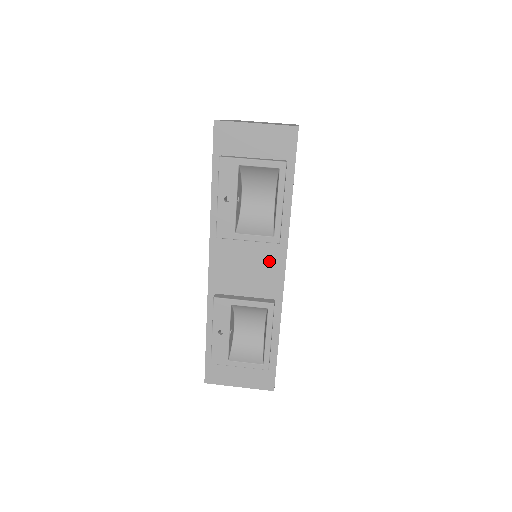
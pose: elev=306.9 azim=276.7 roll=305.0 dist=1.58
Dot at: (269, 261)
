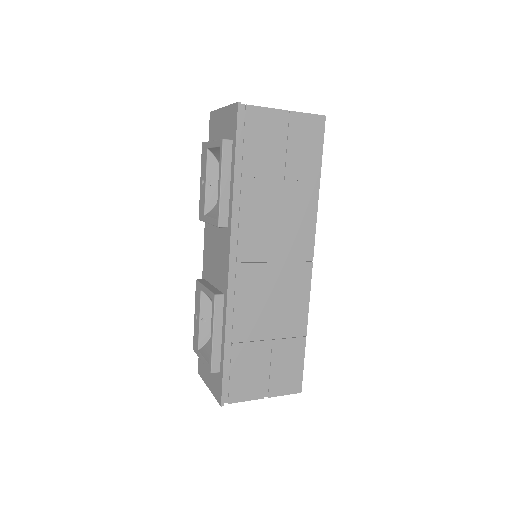
Dot at: (223, 249)
